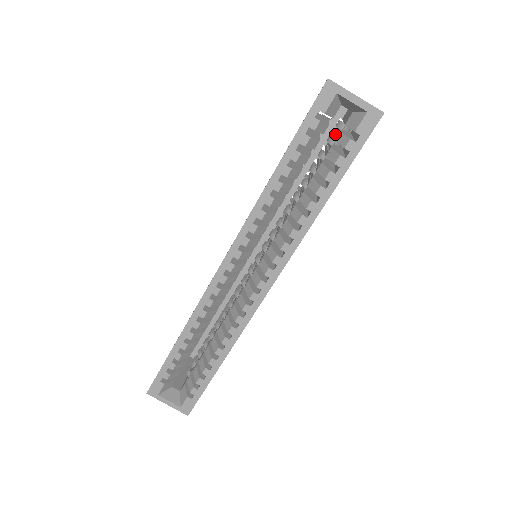
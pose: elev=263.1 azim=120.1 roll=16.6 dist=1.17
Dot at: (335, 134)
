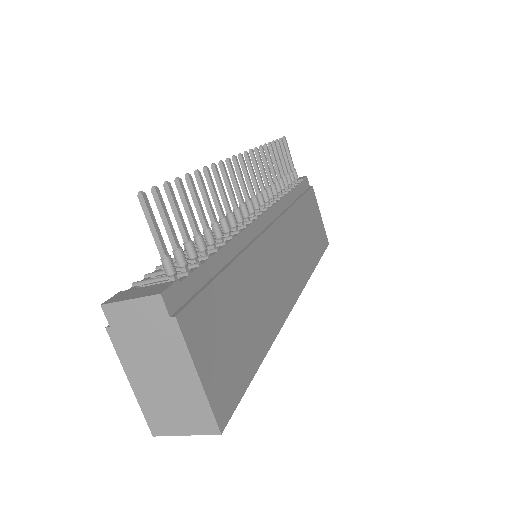
Dot at: occluded
